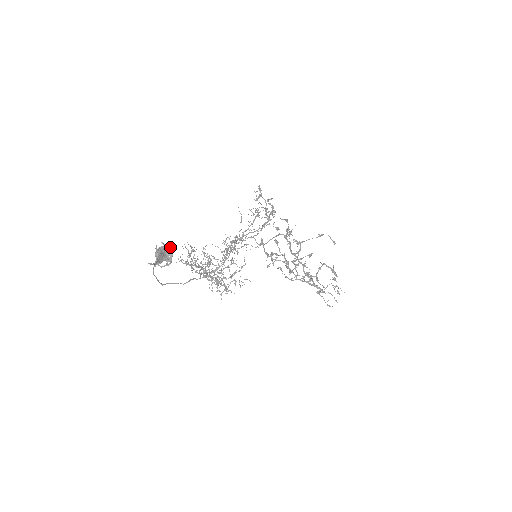
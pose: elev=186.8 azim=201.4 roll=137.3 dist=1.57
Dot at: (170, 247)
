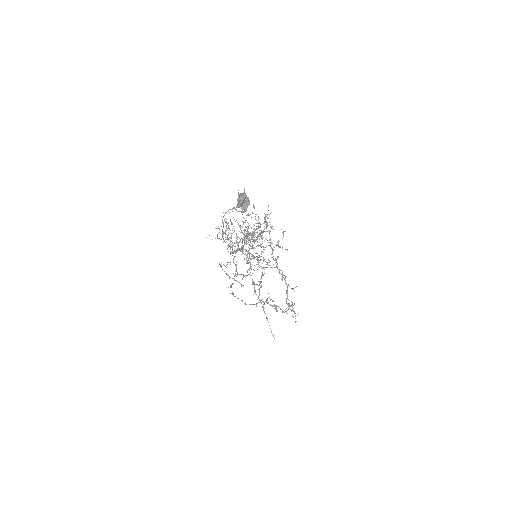
Dot at: (248, 197)
